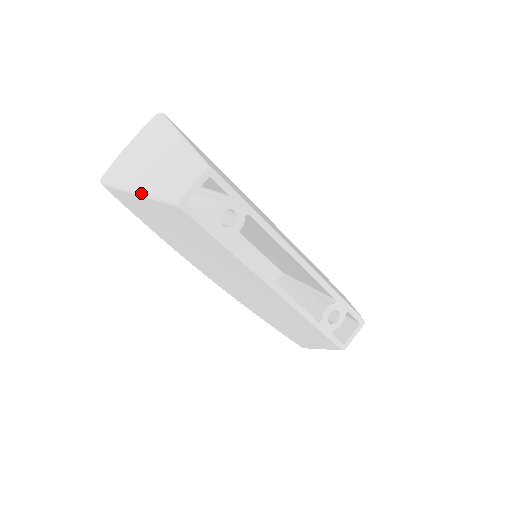
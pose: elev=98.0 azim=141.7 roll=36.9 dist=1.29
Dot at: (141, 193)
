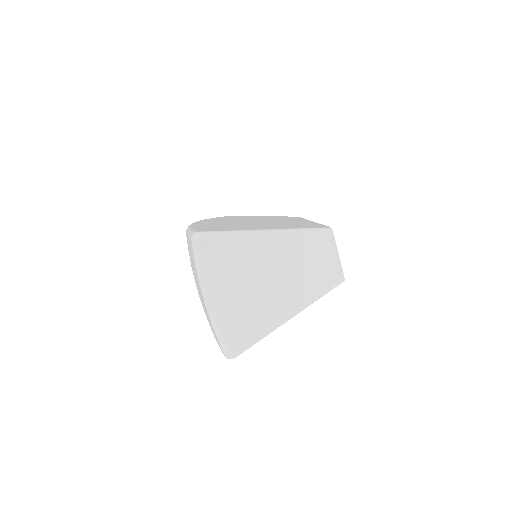
Dot at: occluded
